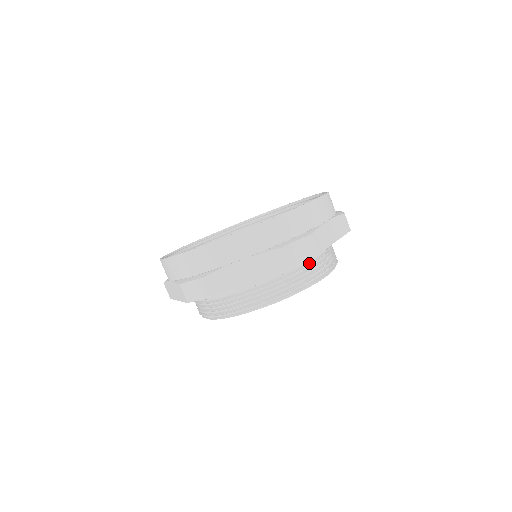
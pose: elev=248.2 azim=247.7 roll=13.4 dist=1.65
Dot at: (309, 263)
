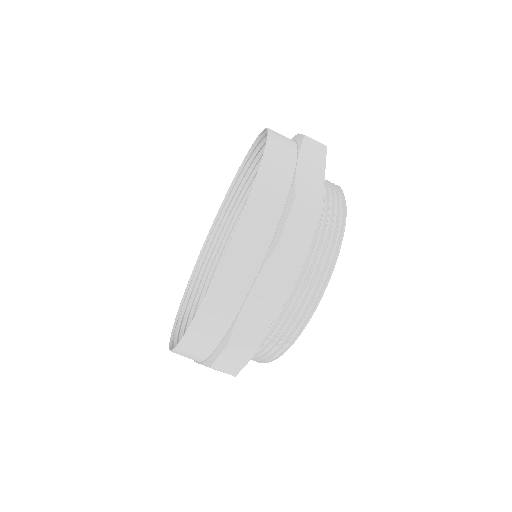
Dot at: (318, 224)
